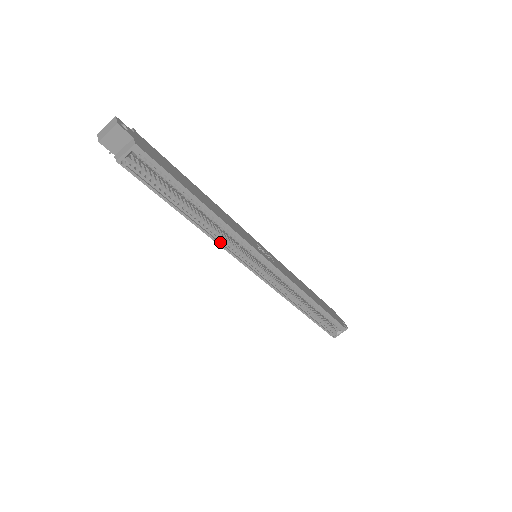
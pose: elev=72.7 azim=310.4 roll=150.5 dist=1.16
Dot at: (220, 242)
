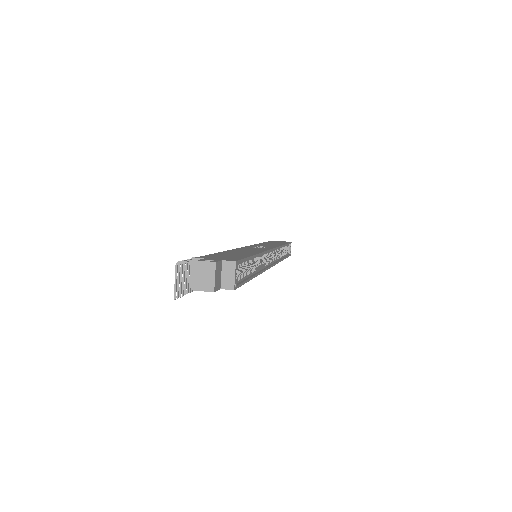
Dot at: (261, 270)
